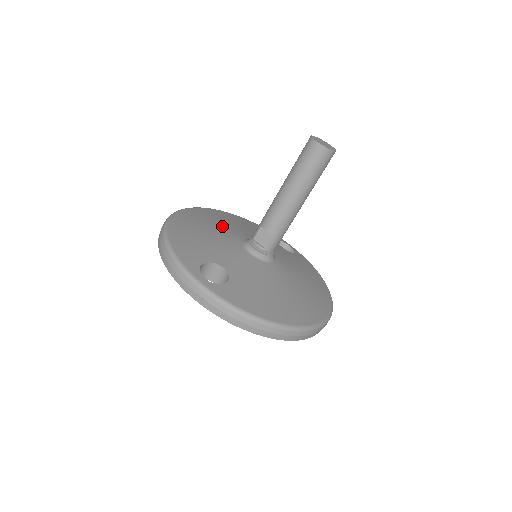
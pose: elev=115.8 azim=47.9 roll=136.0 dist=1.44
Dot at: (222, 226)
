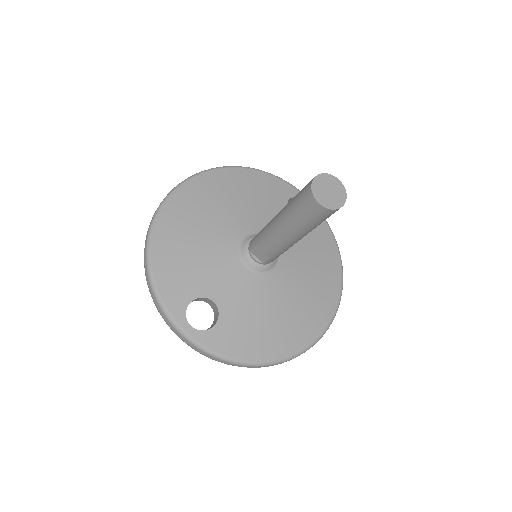
Dot at: (217, 217)
